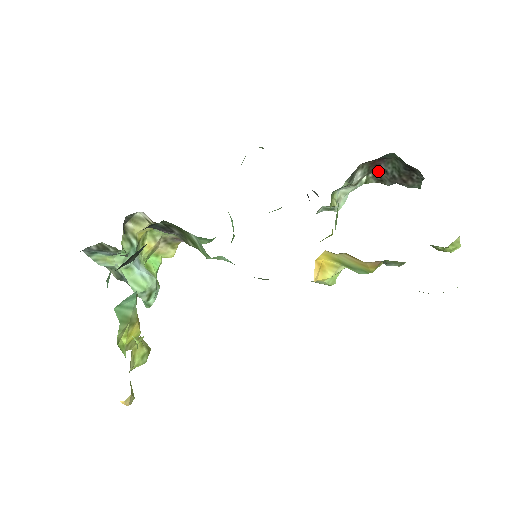
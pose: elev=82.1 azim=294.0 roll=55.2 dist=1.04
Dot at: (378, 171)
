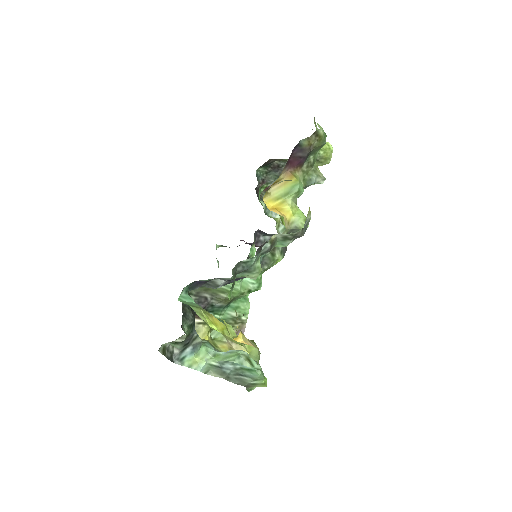
Dot at: occluded
